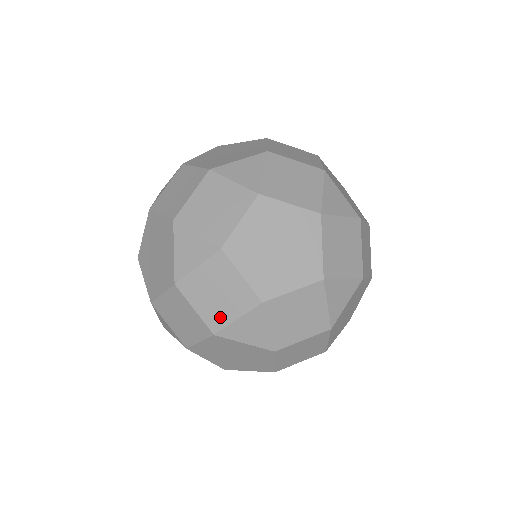
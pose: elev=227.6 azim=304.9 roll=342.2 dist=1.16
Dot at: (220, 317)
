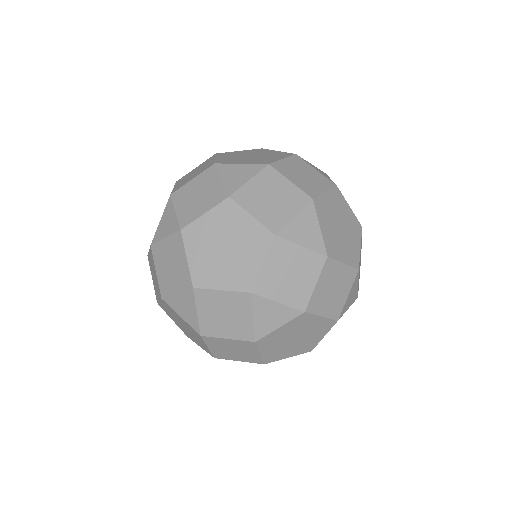
Dot at: (168, 286)
